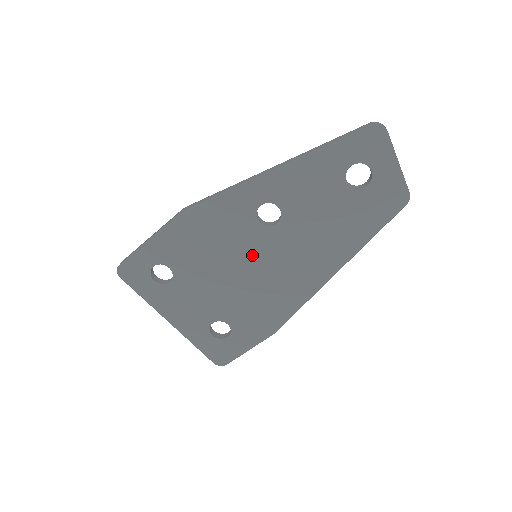
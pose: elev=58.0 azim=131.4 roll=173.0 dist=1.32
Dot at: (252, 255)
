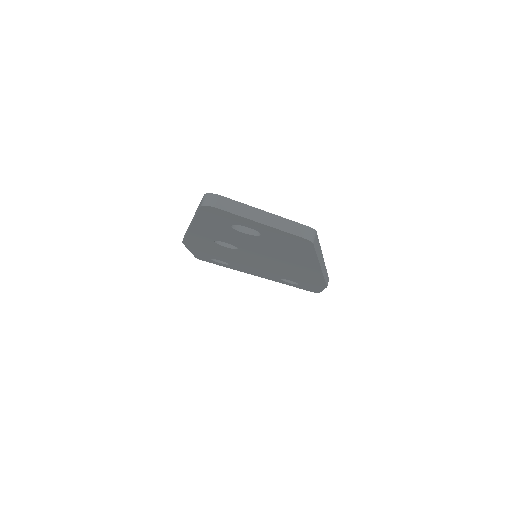
Dot at: (250, 259)
